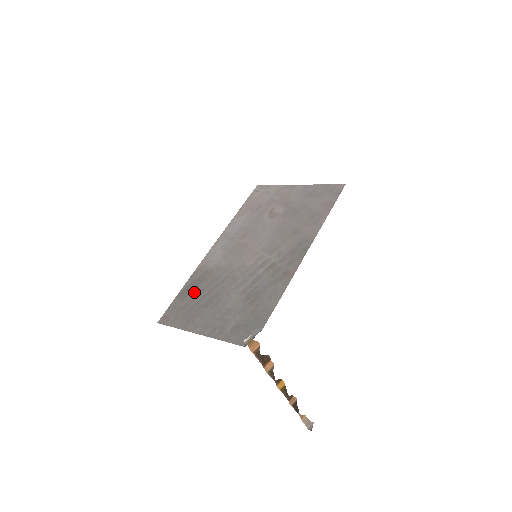
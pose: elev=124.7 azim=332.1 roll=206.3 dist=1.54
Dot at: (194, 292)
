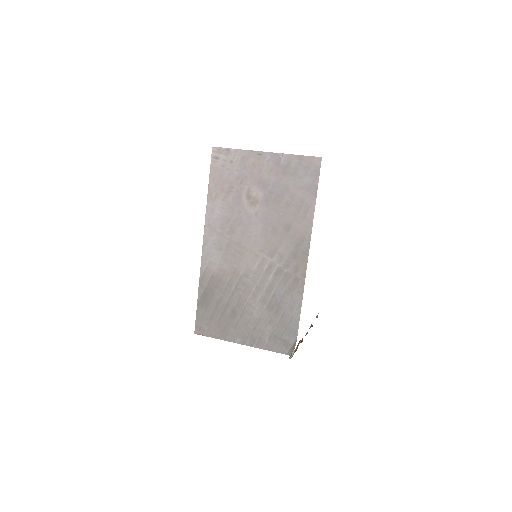
Dot at: (213, 302)
